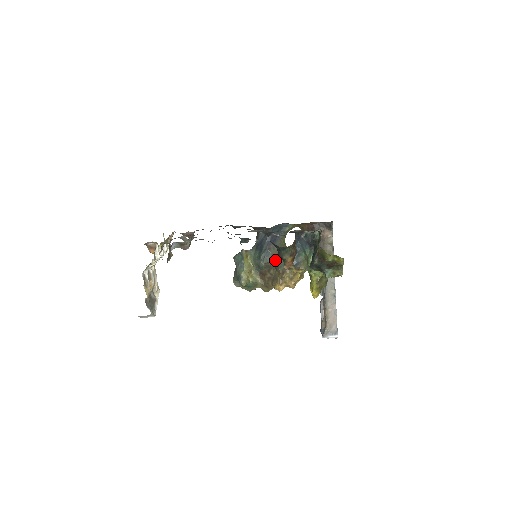
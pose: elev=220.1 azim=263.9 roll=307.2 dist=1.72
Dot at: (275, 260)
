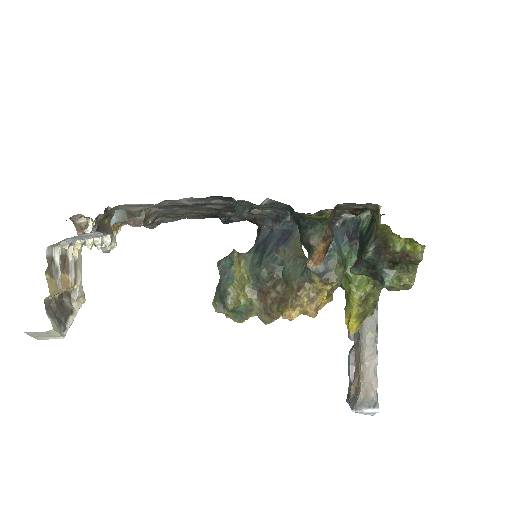
Dot at: (286, 269)
